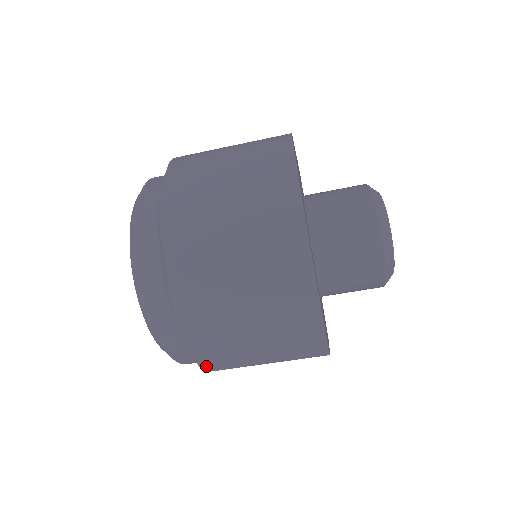
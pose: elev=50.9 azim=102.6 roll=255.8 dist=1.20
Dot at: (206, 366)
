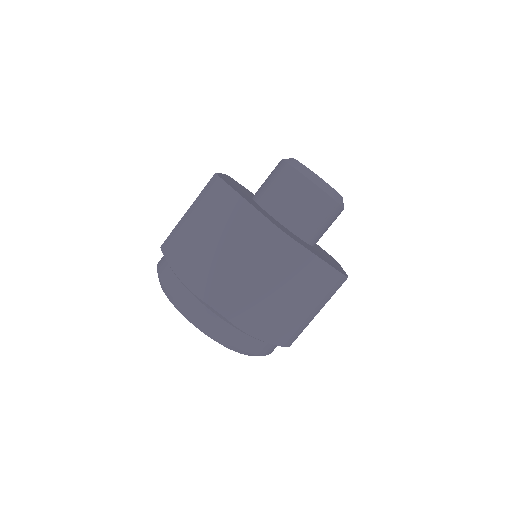
Dot at: (288, 343)
